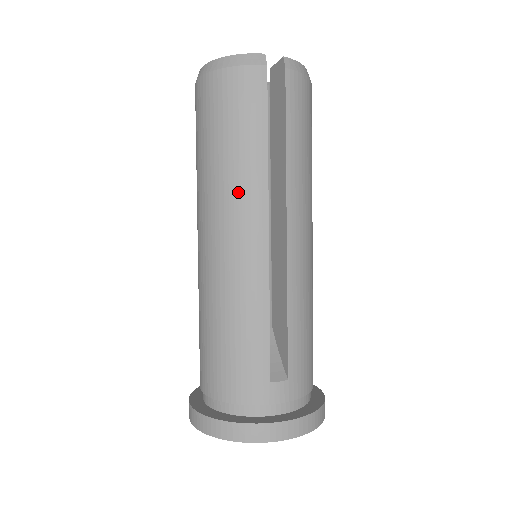
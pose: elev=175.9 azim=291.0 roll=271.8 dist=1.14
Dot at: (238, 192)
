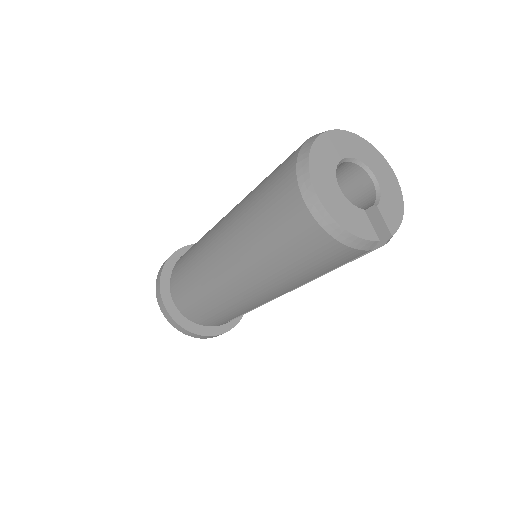
Dot at: (277, 285)
